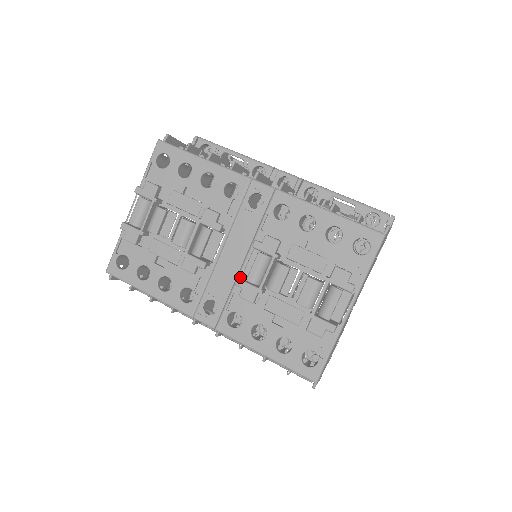
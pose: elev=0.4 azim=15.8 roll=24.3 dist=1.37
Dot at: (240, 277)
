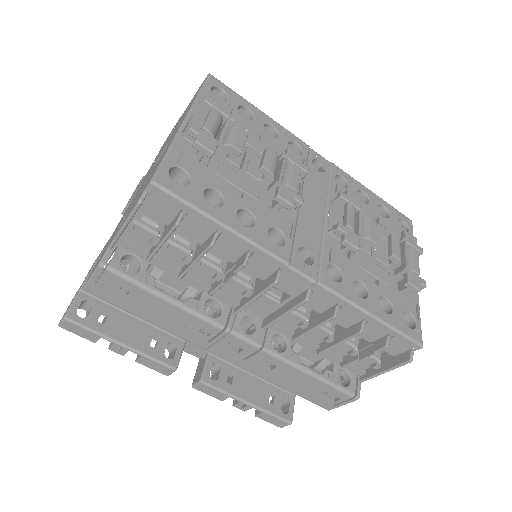
Dot at: (327, 229)
